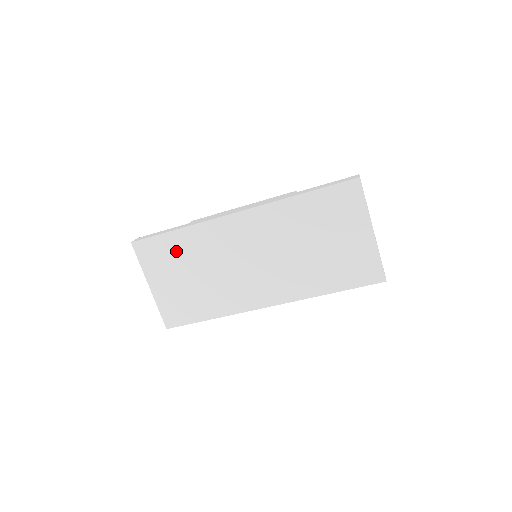
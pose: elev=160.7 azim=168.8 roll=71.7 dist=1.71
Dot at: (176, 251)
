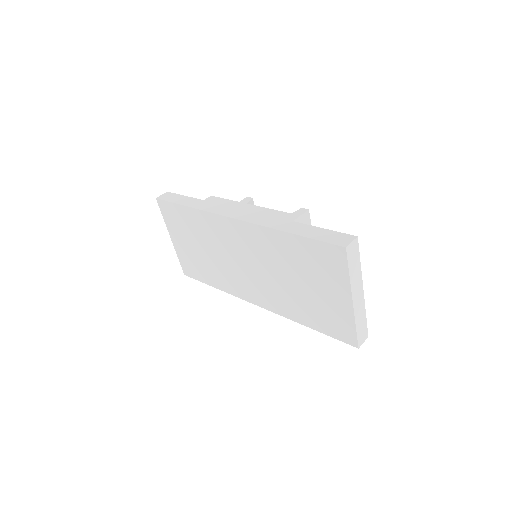
Dot at: (188, 223)
